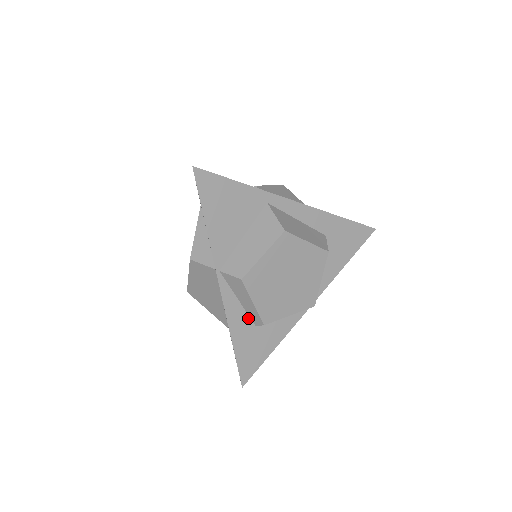
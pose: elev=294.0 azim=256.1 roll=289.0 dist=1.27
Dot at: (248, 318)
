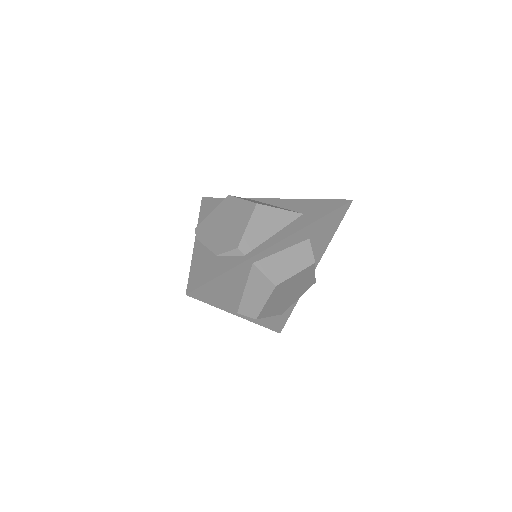
Dot at: occluded
